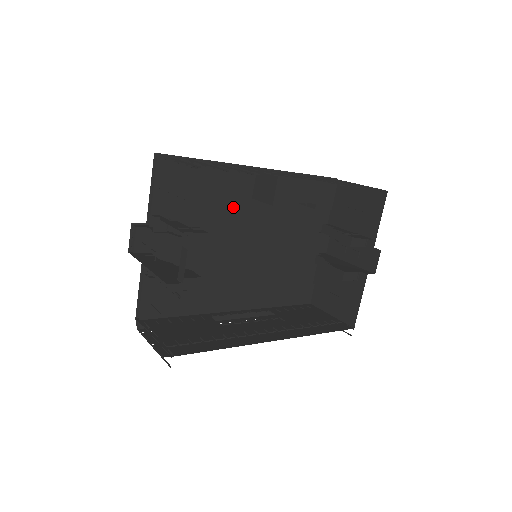
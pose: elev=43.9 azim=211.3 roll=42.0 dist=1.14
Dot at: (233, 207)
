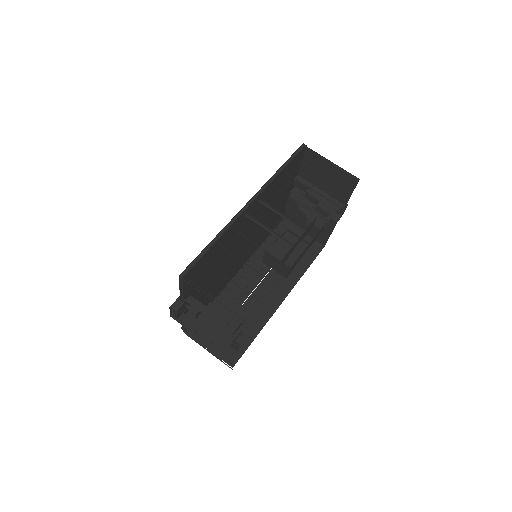
Dot at: (233, 239)
